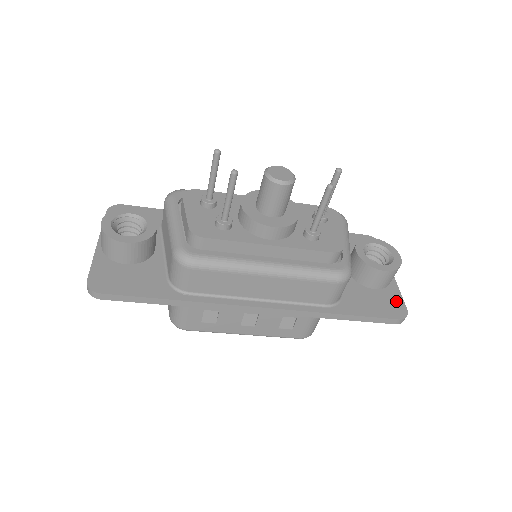
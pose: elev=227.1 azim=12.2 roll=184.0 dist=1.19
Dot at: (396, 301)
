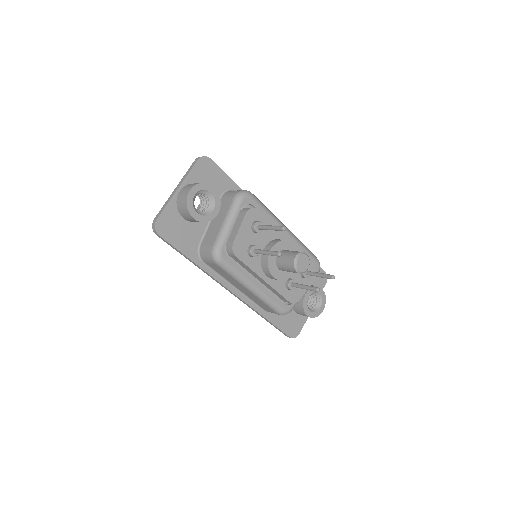
Dot at: (299, 326)
